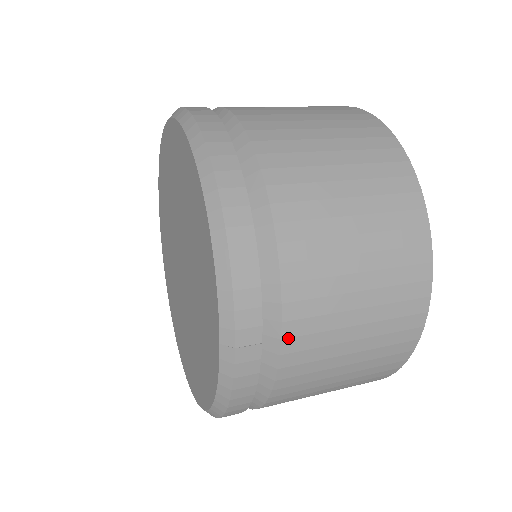
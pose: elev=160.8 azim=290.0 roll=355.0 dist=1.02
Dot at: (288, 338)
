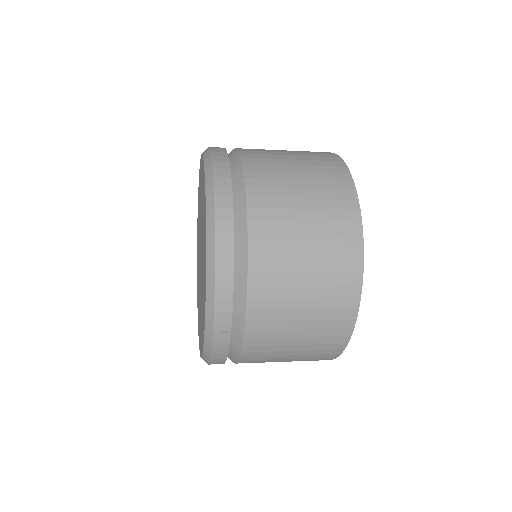
Dot at: (245, 158)
